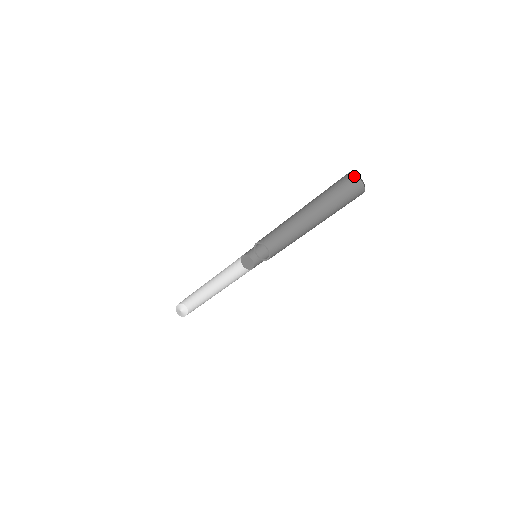
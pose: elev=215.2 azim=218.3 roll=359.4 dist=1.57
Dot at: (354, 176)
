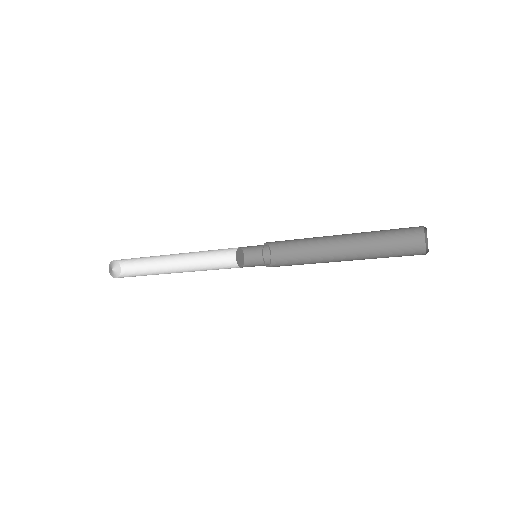
Dot at: (420, 226)
